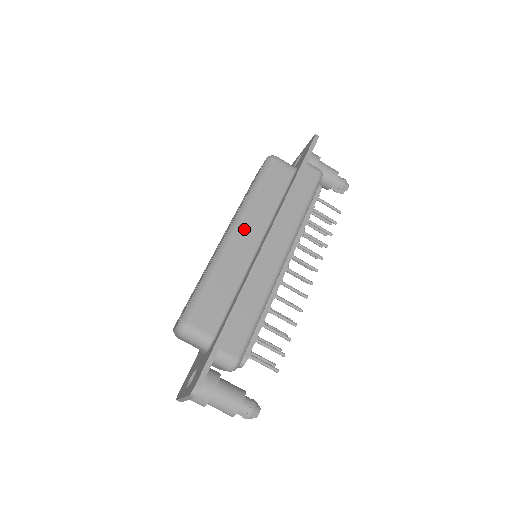
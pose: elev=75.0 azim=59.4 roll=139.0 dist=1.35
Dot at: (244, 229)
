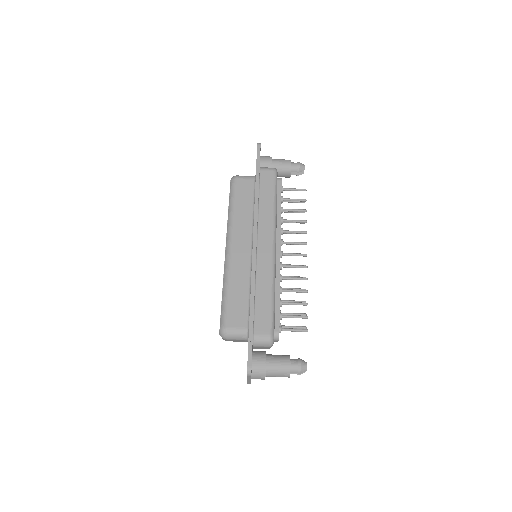
Dot at: (236, 242)
